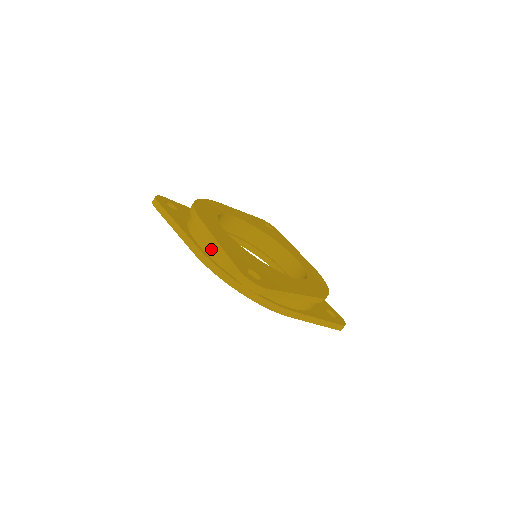
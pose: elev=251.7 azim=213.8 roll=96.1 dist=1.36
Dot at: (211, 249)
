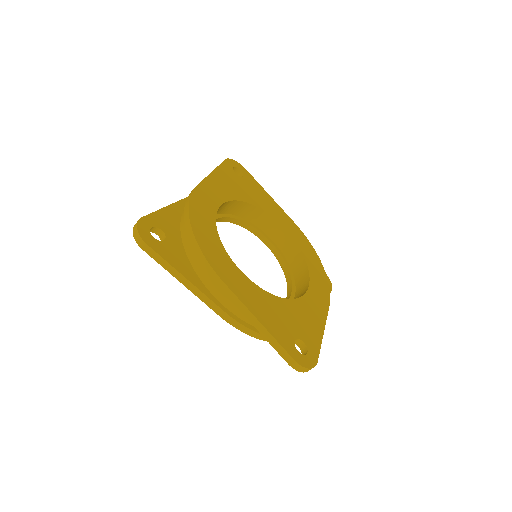
Dot at: occluded
